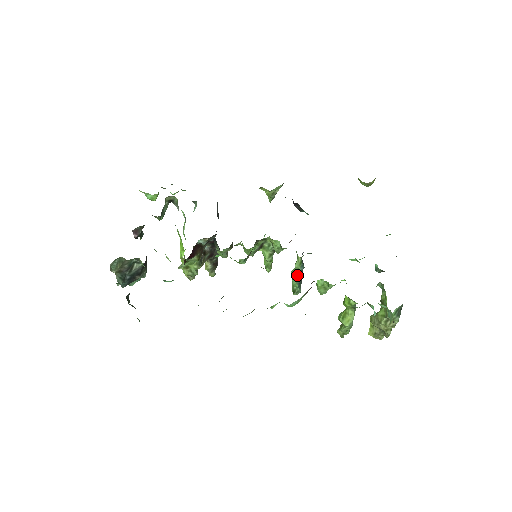
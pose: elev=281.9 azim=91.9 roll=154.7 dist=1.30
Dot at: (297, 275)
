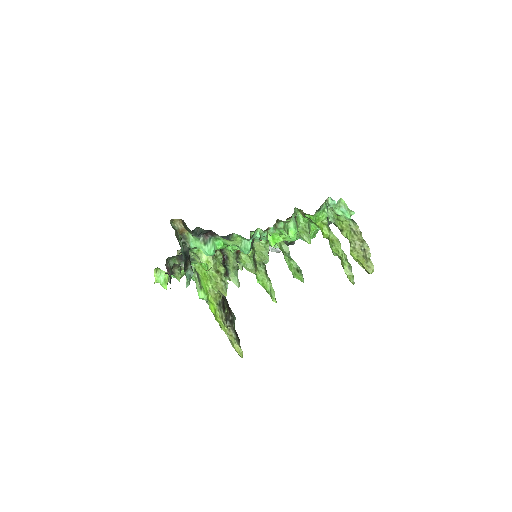
Dot at: (289, 255)
